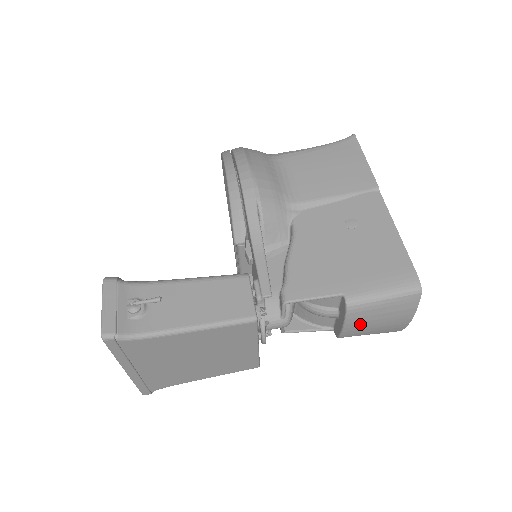
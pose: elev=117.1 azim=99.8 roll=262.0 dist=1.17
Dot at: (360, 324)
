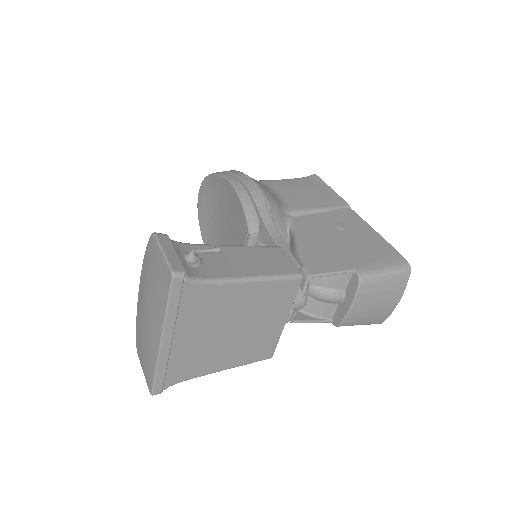
Dot at: (364, 303)
